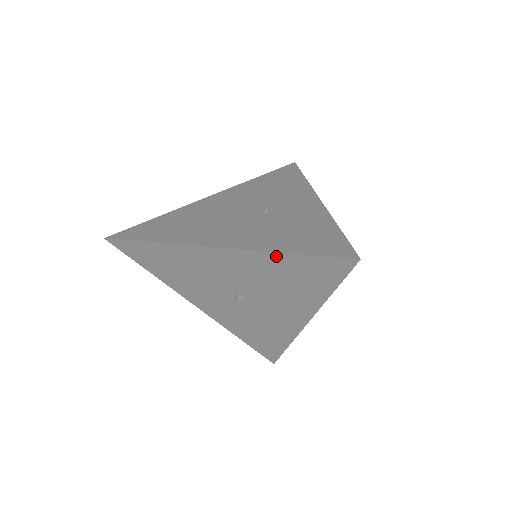
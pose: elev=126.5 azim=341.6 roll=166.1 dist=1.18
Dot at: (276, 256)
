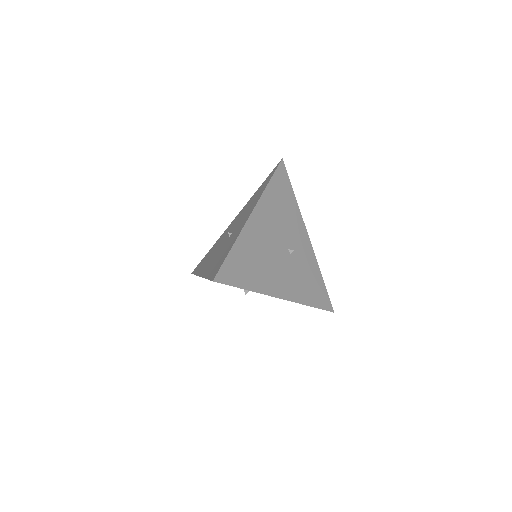
Dot at: occluded
